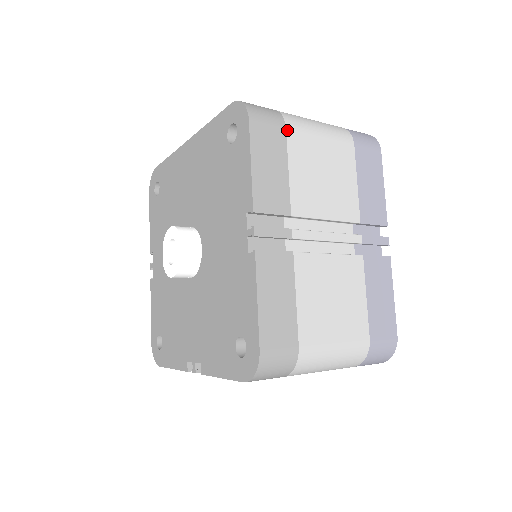
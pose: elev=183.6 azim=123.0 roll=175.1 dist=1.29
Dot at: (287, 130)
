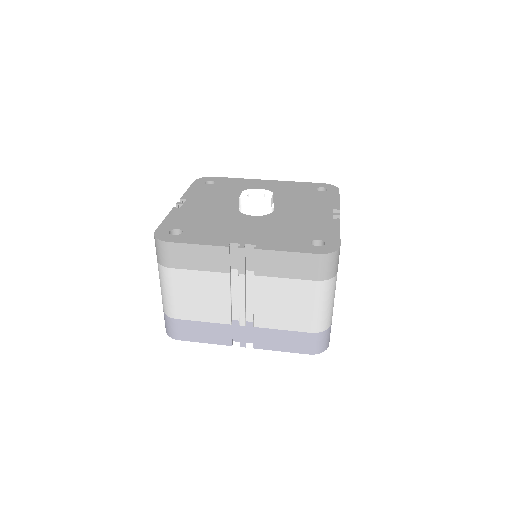
Dot at: occluded
